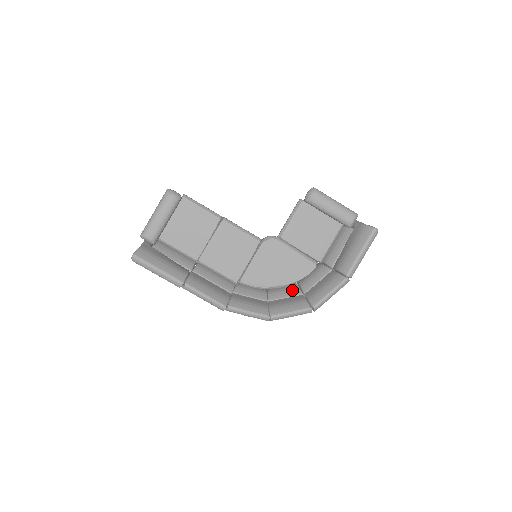
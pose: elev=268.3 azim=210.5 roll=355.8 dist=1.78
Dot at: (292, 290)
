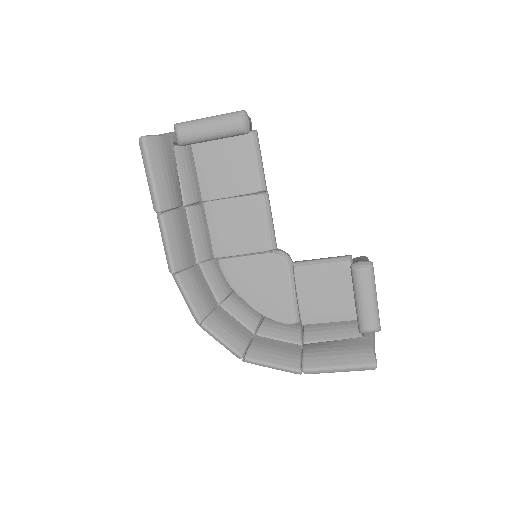
Dot at: (251, 318)
